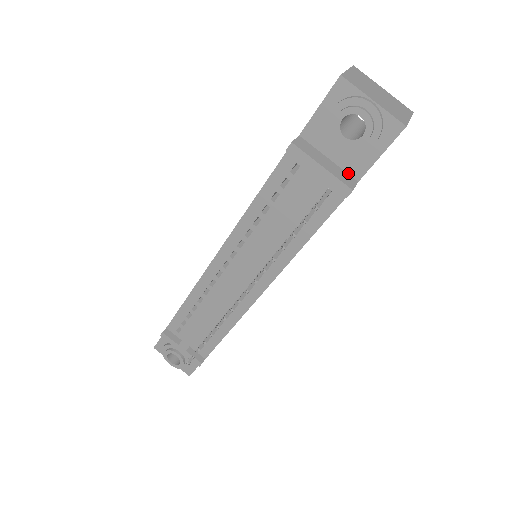
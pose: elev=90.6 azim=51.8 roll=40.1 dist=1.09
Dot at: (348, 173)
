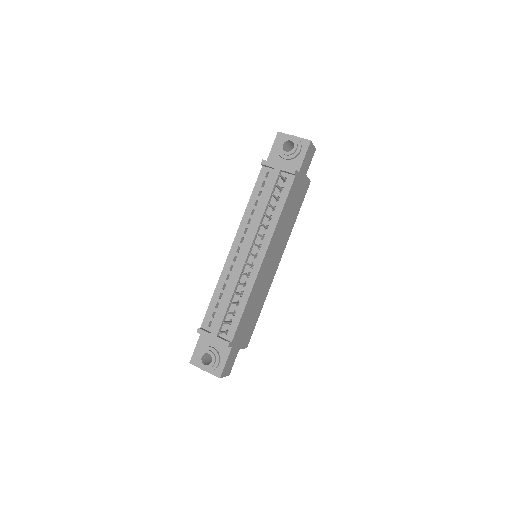
Dot at: occluded
